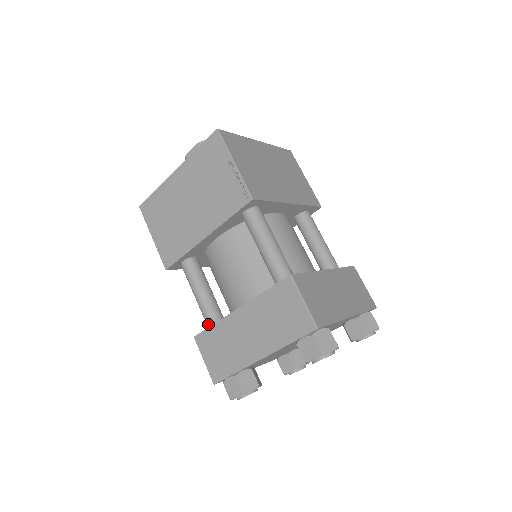
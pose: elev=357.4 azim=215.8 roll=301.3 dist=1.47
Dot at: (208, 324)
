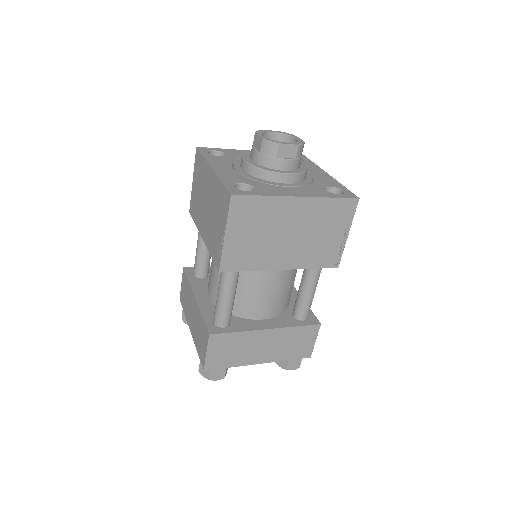
Dot at: (223, 324)
